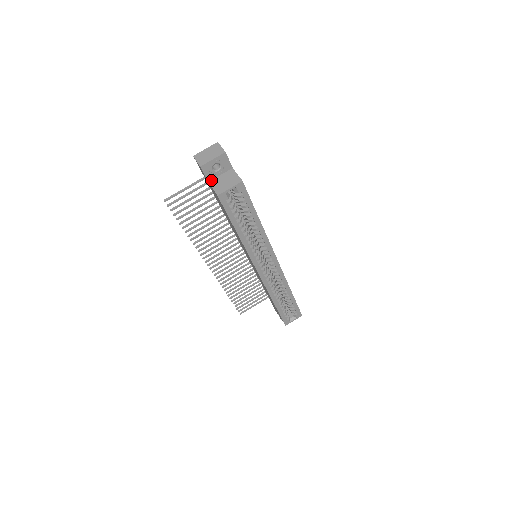
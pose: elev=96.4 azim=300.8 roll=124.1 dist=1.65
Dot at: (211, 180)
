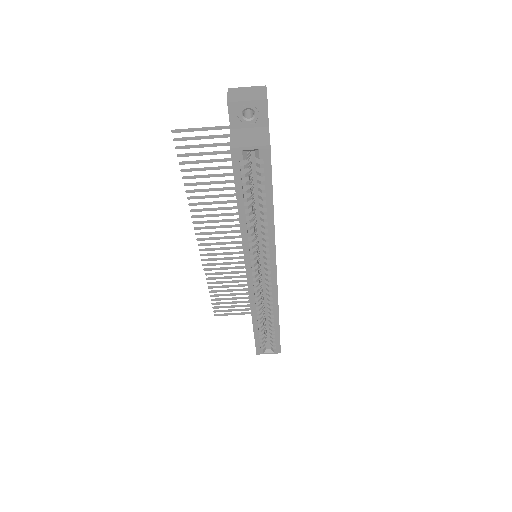
Dot at: (235, 128)
